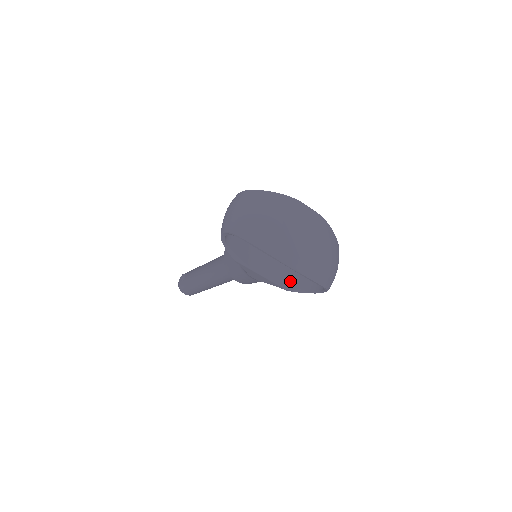
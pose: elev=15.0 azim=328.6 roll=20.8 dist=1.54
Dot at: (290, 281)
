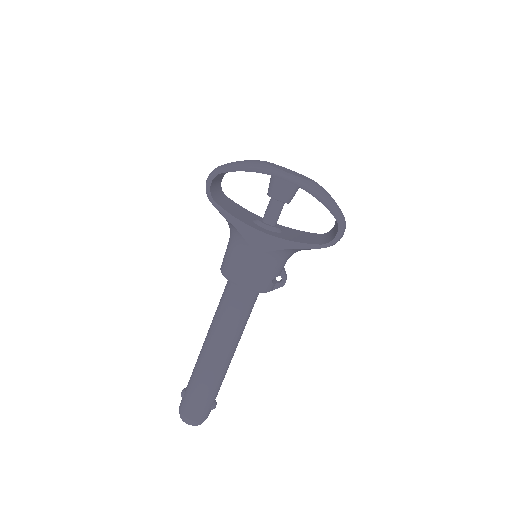
Dot at: (298, 241)
